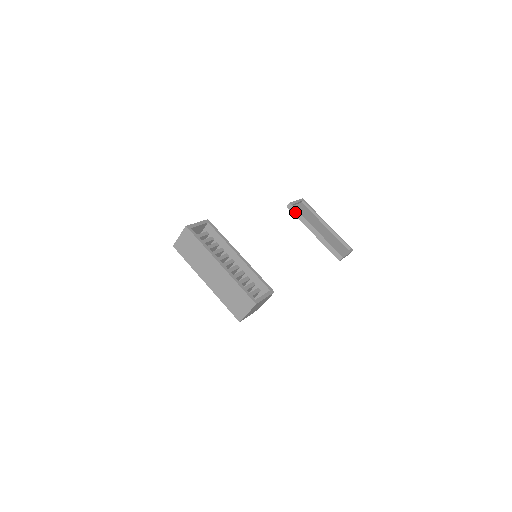
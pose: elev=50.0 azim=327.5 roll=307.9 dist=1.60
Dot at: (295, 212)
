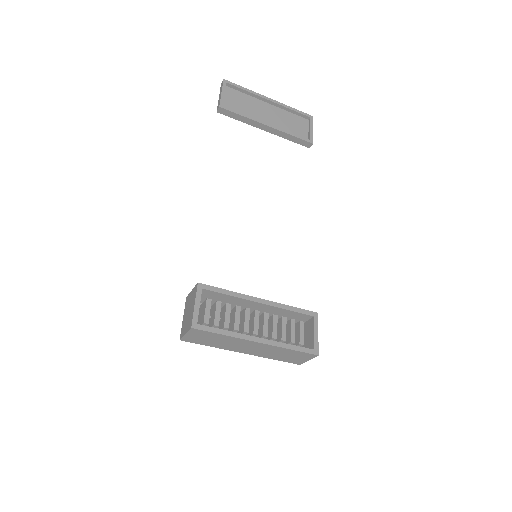
Dot at: (232, 115)
